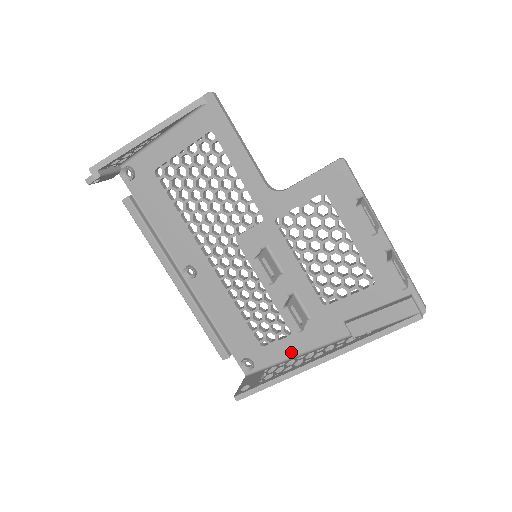
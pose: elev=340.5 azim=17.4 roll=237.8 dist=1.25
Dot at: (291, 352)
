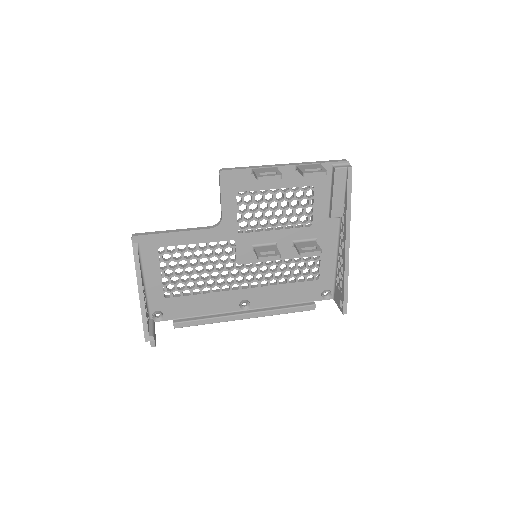
Dot at: (332, 262)
